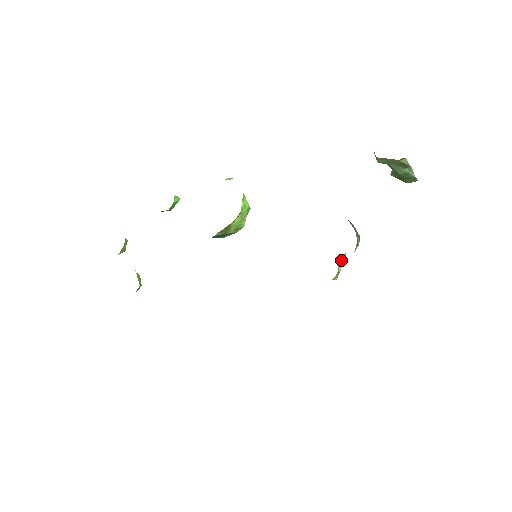
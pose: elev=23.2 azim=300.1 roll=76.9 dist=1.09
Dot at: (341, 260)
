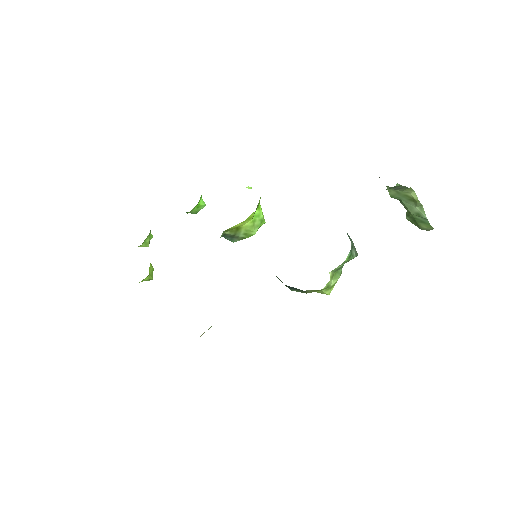
Dot at: (336, 274)
